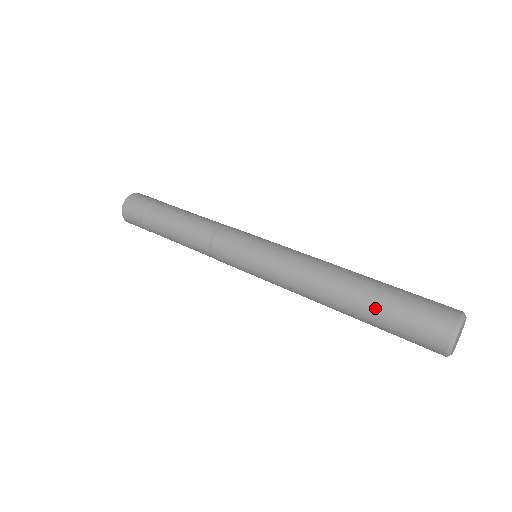
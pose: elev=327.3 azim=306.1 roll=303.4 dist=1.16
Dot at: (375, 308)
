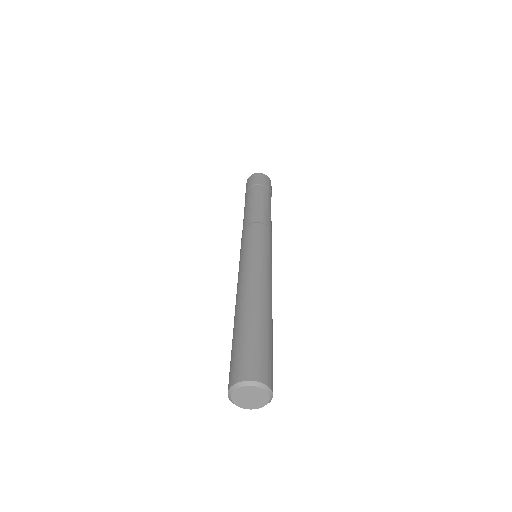
Dot at: occluded
